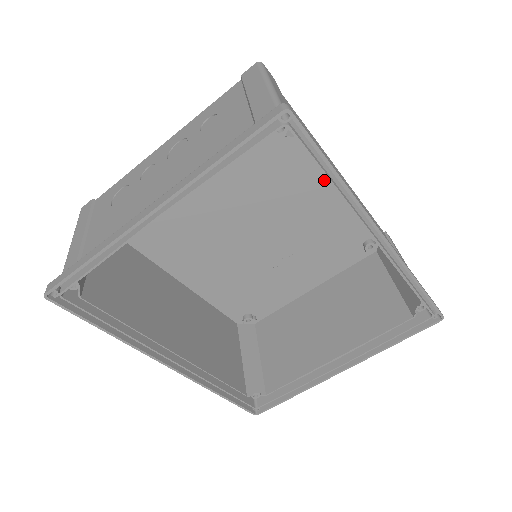
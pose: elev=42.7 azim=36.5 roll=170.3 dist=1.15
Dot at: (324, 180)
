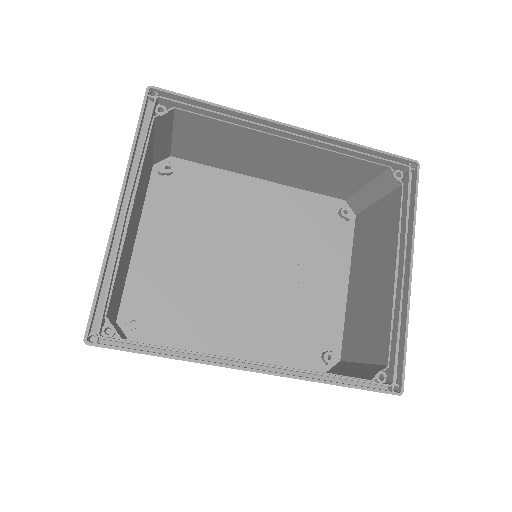
Dot at: (260, 190)
